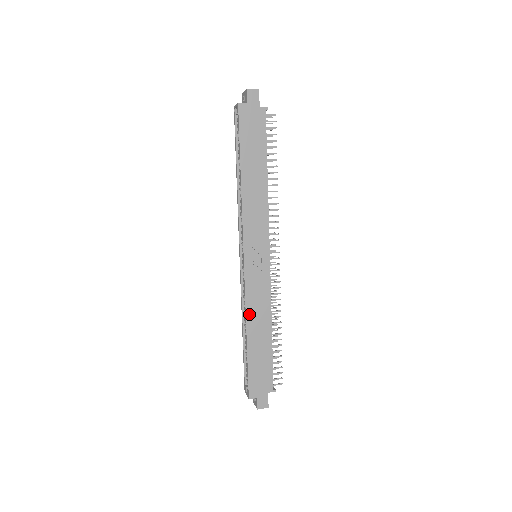
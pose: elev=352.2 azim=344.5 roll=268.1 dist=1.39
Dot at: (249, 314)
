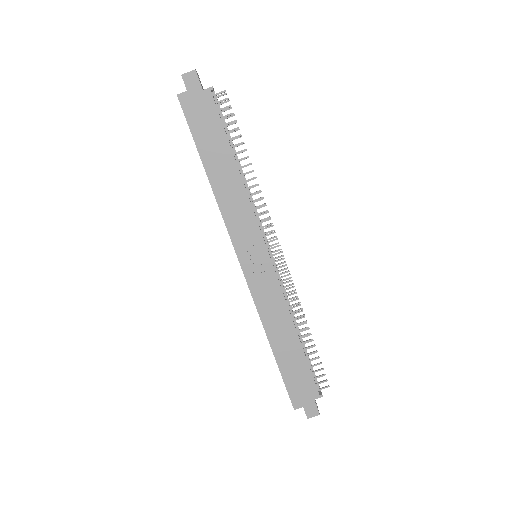
Dot at: (265, 322)
